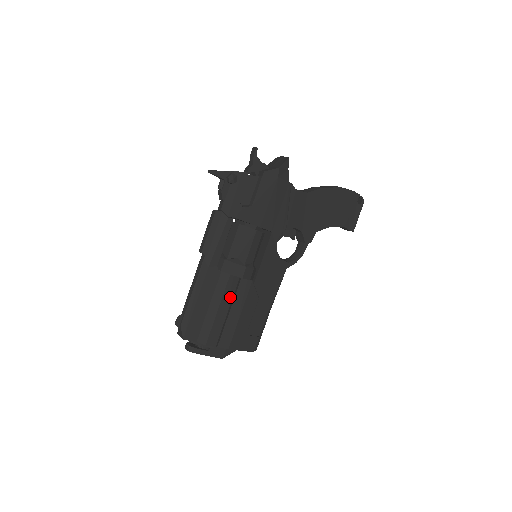
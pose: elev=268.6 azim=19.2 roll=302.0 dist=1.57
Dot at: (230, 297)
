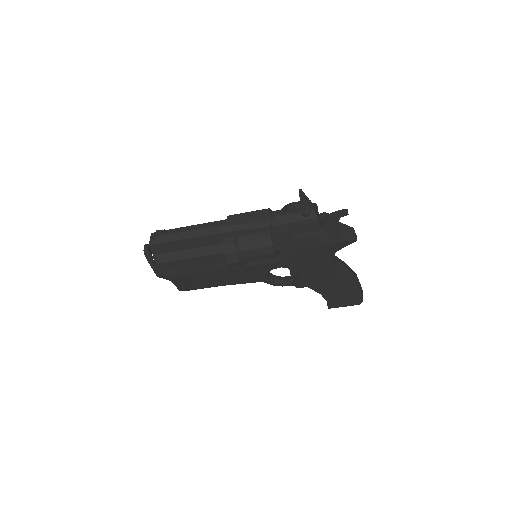
Dot at: (207, 261)
